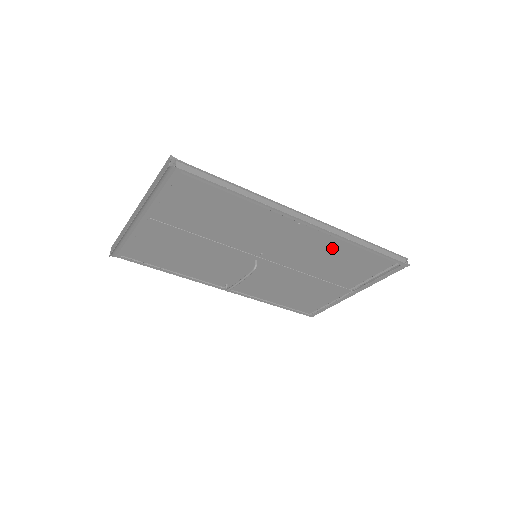
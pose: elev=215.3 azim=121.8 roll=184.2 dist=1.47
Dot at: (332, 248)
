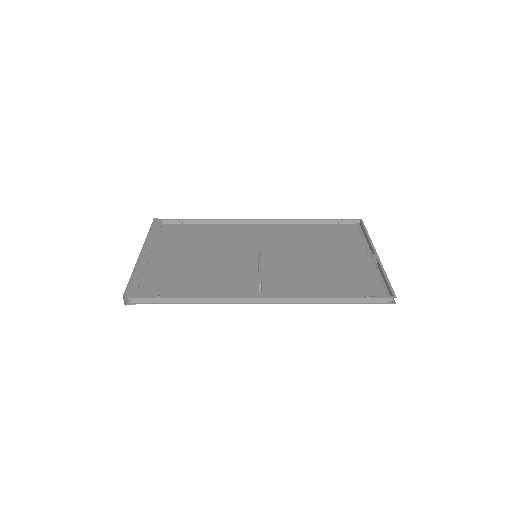
Dot at: (311, 283)
